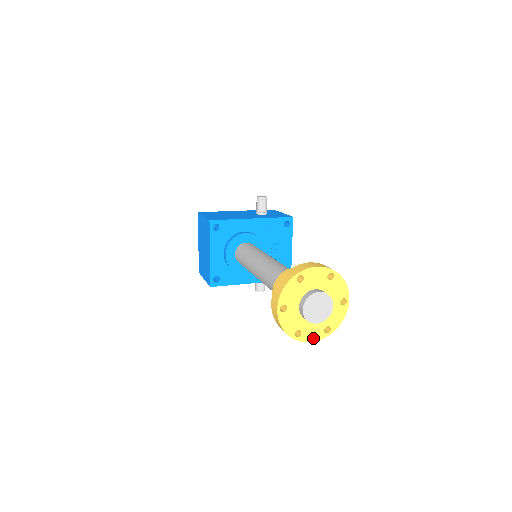
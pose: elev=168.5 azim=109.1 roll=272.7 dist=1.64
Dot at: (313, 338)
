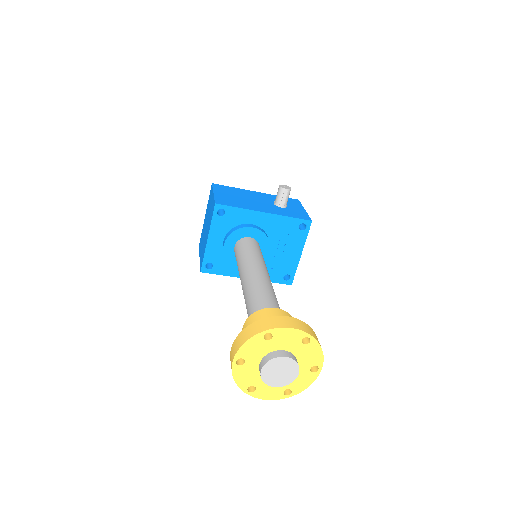
Dot at: (268, 396)
